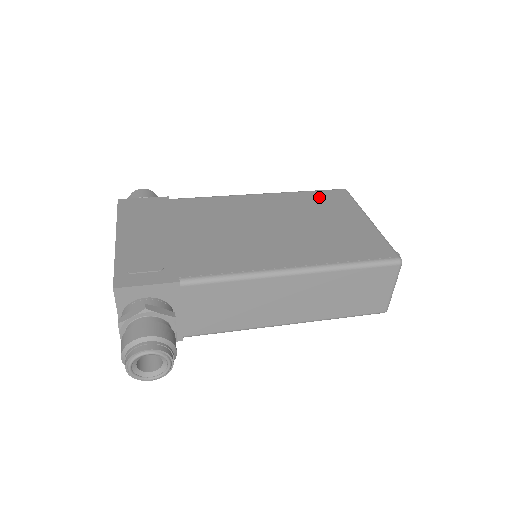
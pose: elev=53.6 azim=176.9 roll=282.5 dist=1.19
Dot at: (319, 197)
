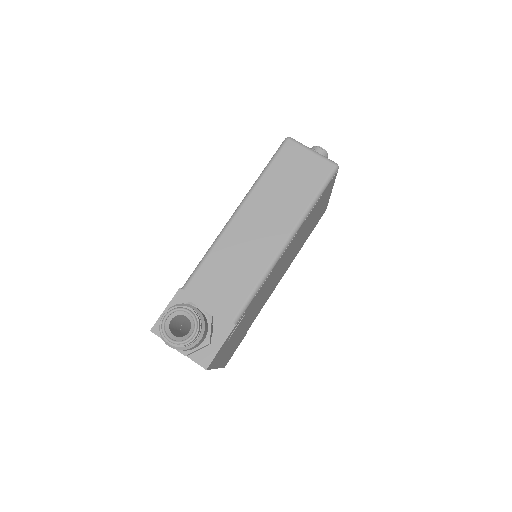
Dot at: occluded
